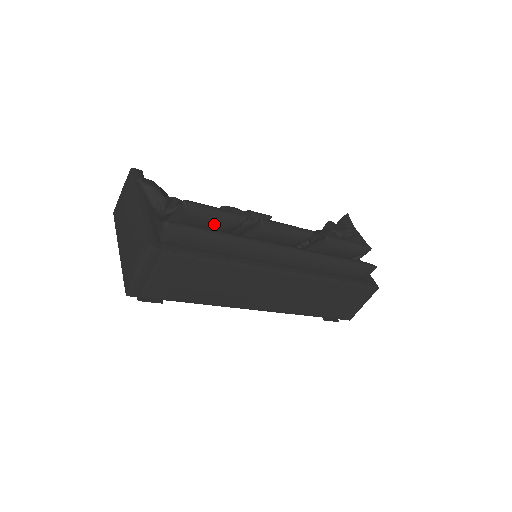
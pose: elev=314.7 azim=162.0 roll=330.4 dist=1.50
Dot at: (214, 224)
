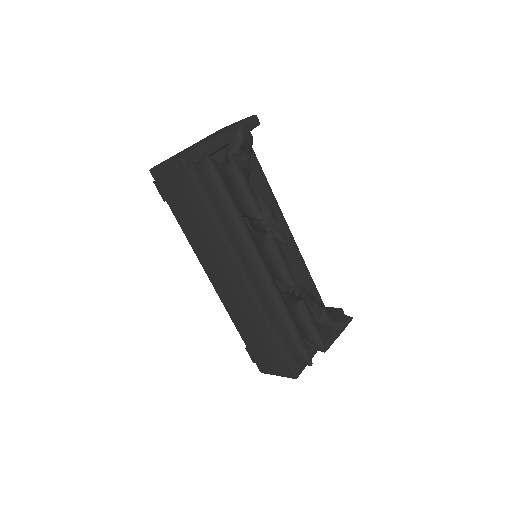
Dot at: (238, 197)
